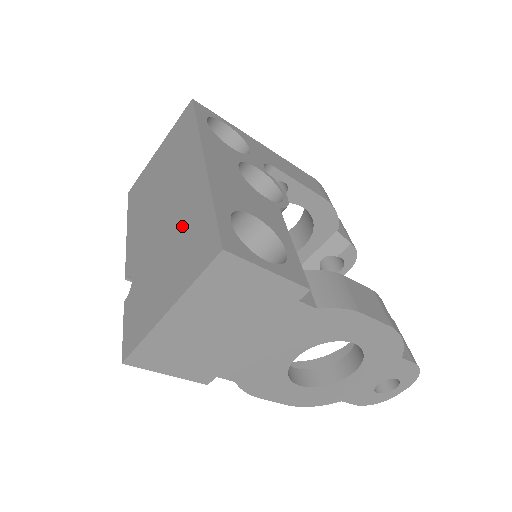
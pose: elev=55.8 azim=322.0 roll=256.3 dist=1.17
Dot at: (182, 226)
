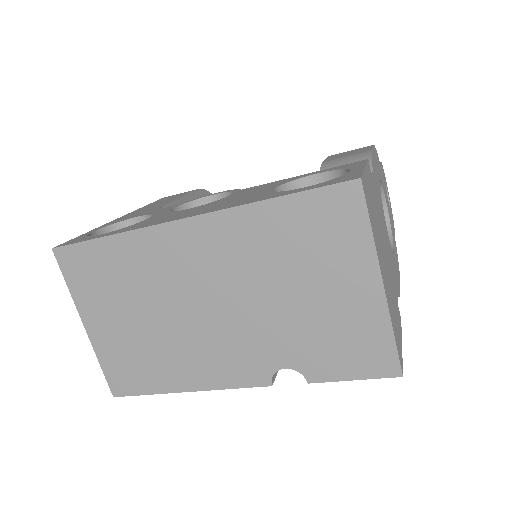
Dot at: (270, 260)
